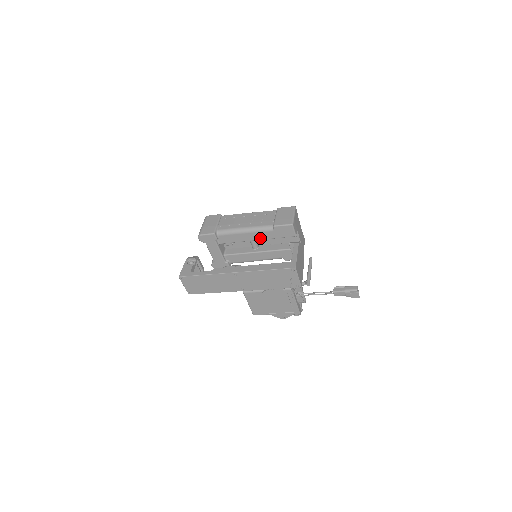
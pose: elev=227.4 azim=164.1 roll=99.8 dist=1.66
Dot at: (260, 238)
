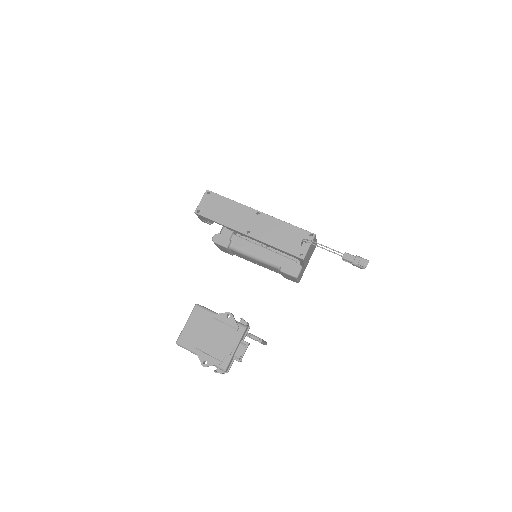
Dot at: occluded
